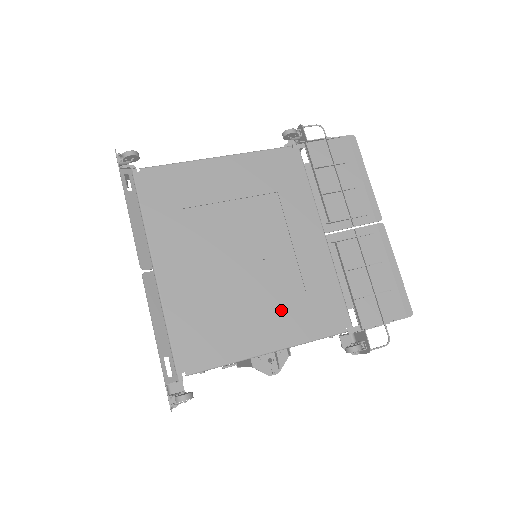
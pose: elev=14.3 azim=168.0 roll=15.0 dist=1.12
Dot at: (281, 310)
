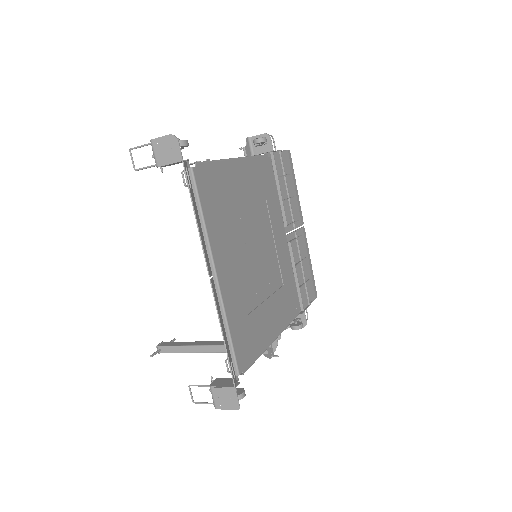
Dot at: (276, 303)
